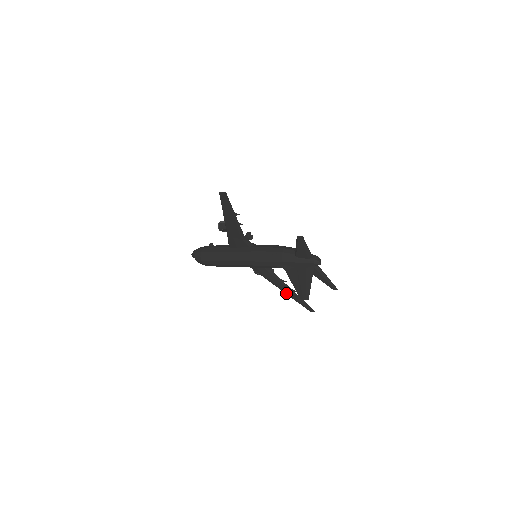
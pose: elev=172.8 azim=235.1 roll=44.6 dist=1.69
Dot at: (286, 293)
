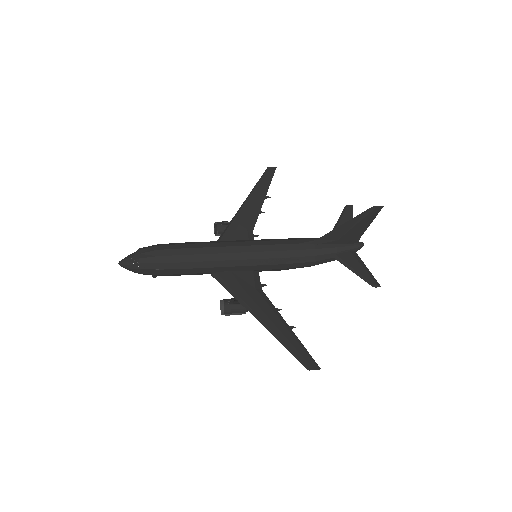
Dot at: (273, 330)
